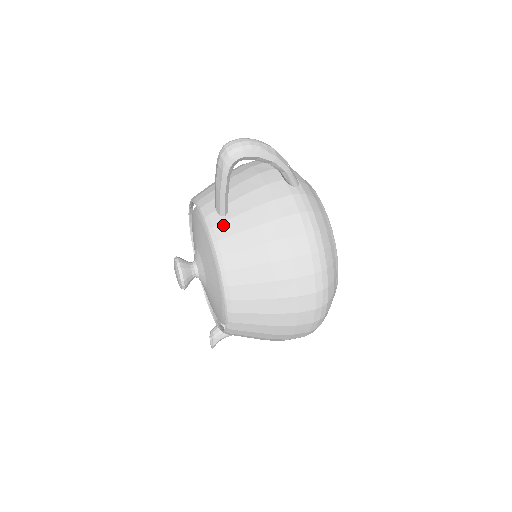
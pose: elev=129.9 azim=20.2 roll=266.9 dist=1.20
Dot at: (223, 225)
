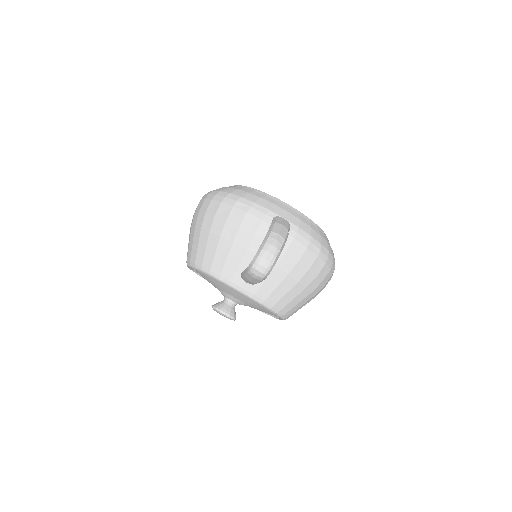
Dot at: (261, 290)
